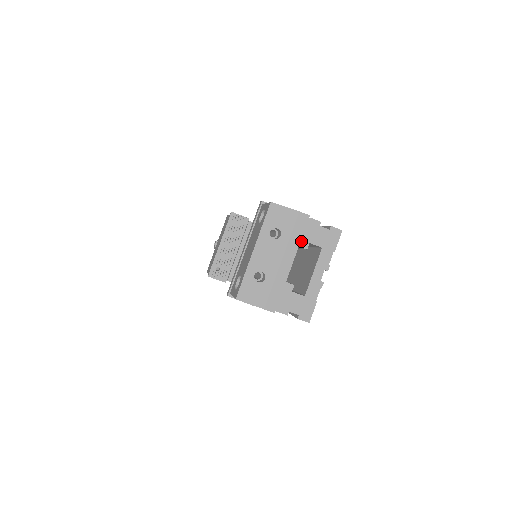
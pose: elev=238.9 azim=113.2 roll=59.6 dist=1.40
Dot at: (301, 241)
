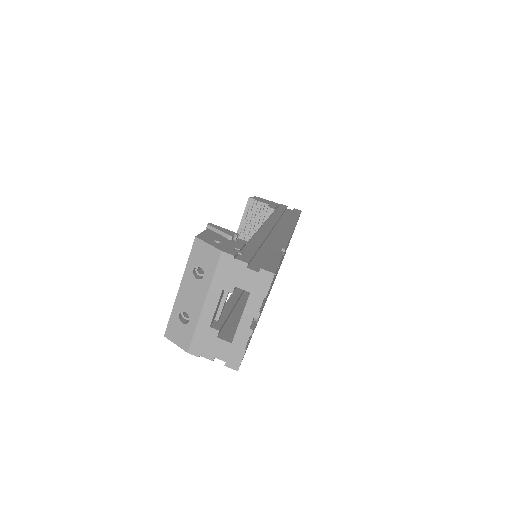
Dot at: (225, 284)
